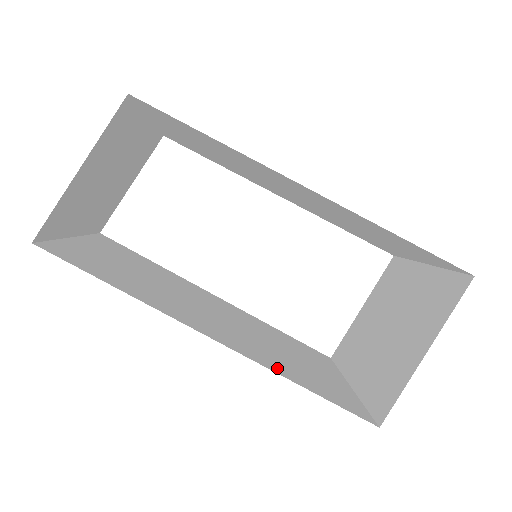
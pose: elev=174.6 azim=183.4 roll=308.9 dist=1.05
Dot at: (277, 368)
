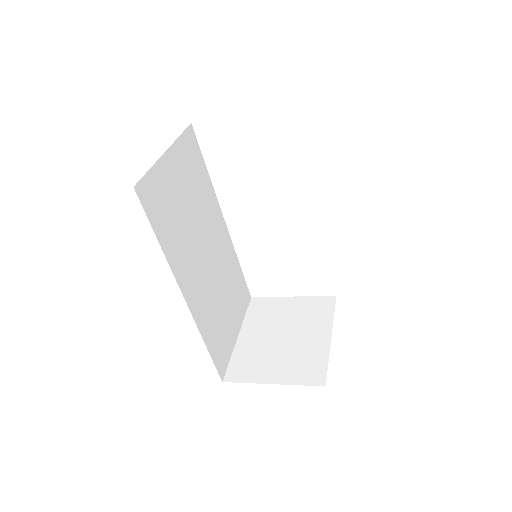
Dot at: (204, 327)
